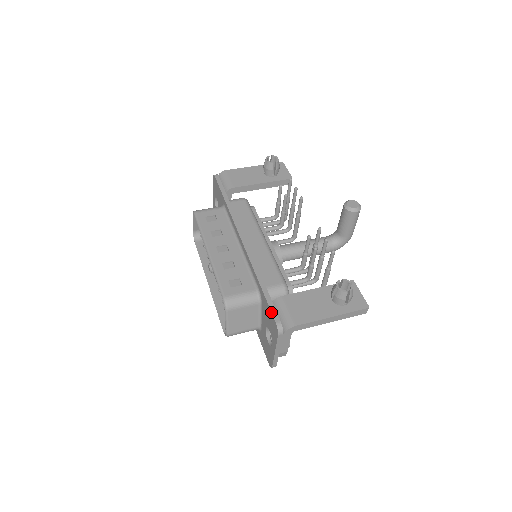
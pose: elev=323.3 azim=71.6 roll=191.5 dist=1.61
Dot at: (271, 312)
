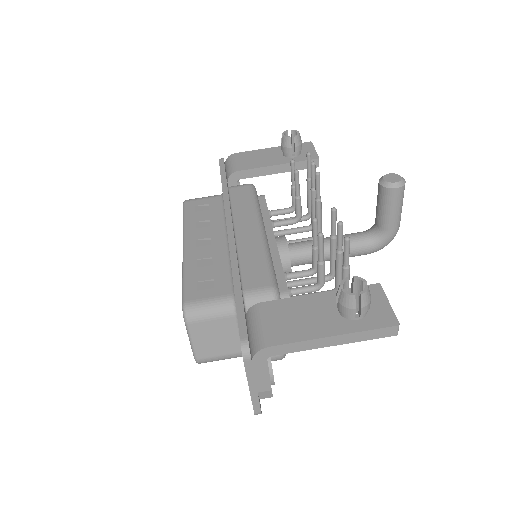
Dot at: occluded
